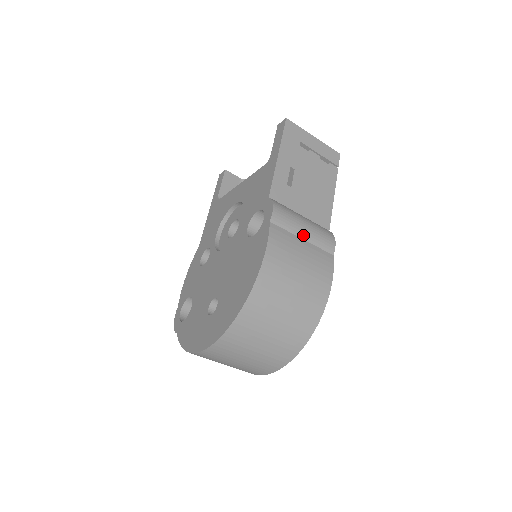
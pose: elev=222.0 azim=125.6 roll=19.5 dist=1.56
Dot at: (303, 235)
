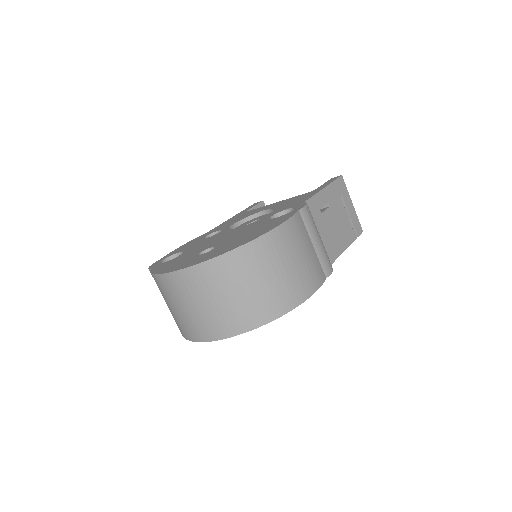
Dot at: (314, 242)
